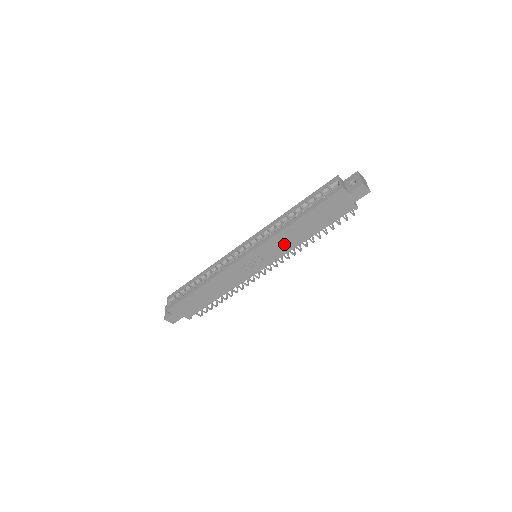
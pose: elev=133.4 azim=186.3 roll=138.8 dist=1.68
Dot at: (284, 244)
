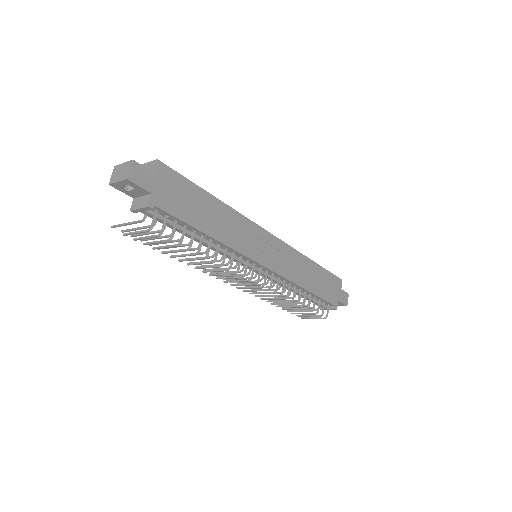
Dot at: (294, 268)
